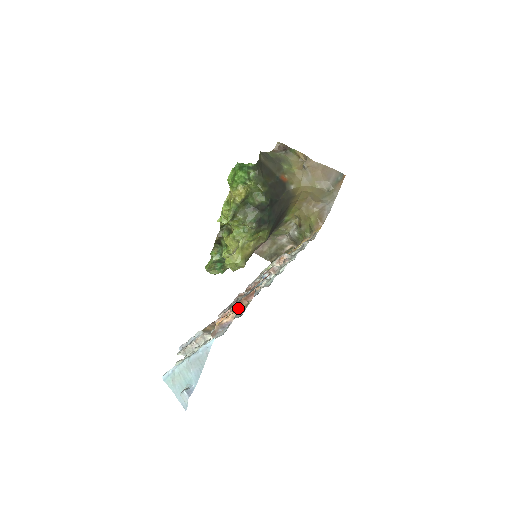
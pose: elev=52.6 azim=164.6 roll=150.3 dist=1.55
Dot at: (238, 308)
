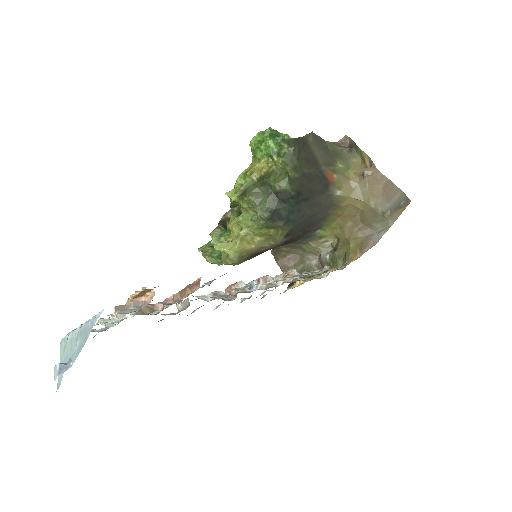
Dot at: (181, 297)
